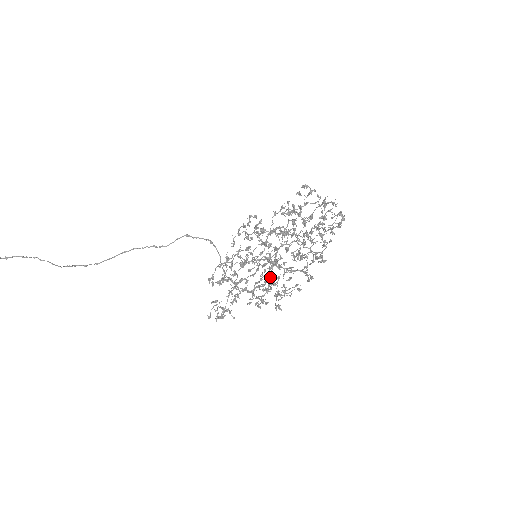
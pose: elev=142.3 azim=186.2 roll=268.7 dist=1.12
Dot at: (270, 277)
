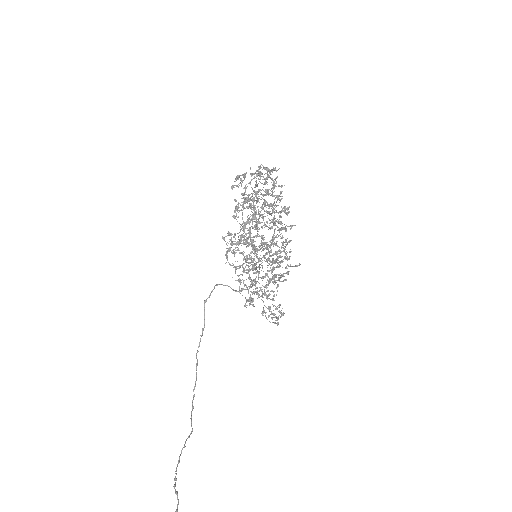
Dot at: occluded
